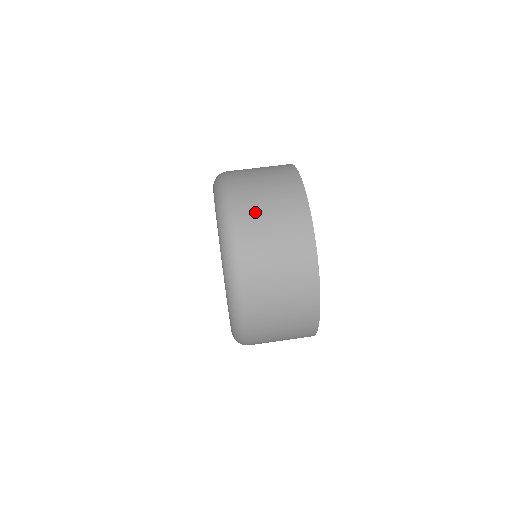
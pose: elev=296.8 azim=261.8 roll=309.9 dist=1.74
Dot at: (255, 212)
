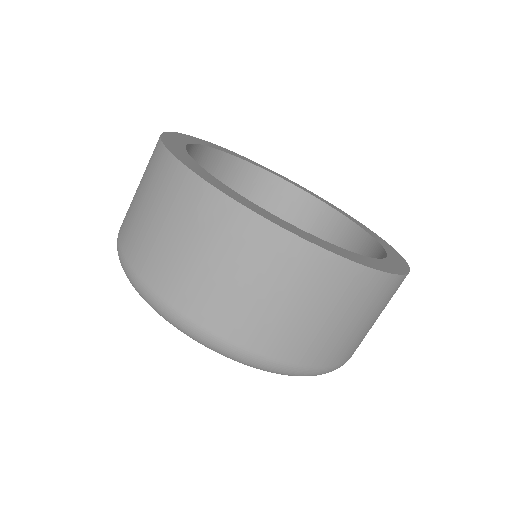
Dot at: (187, 278)
